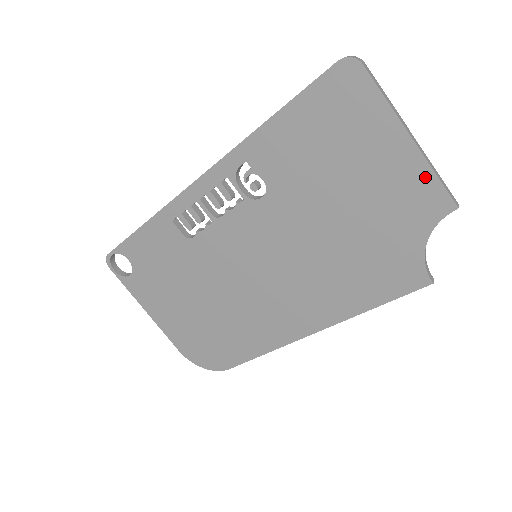
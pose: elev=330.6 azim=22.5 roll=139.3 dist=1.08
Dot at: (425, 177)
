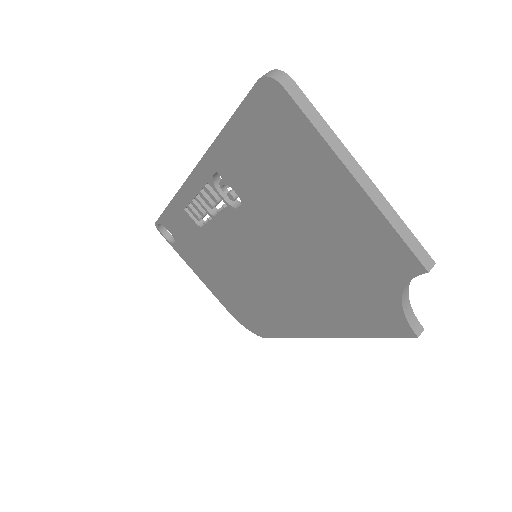
Dot at: (383, 229)
